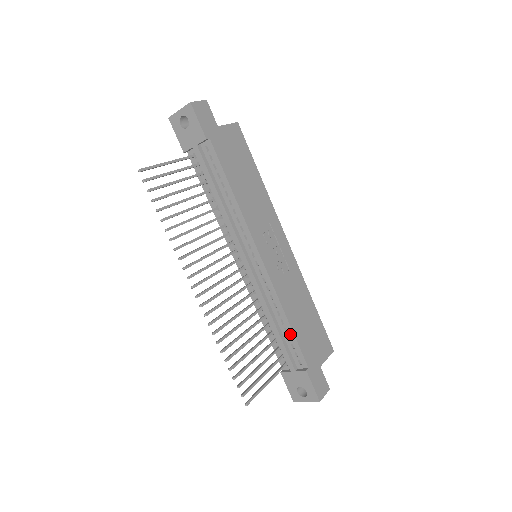
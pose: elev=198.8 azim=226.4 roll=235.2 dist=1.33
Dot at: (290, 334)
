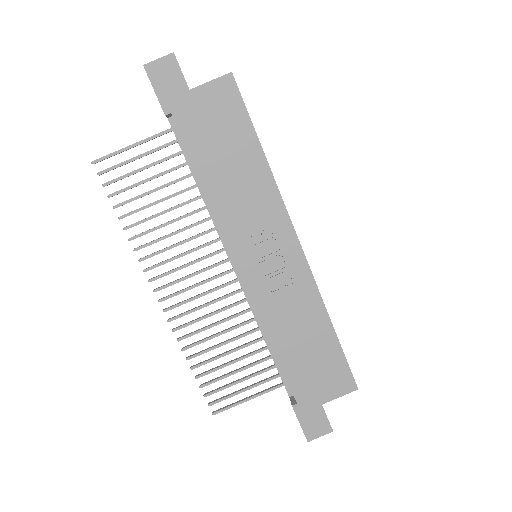
Dot at: (278, 360)
